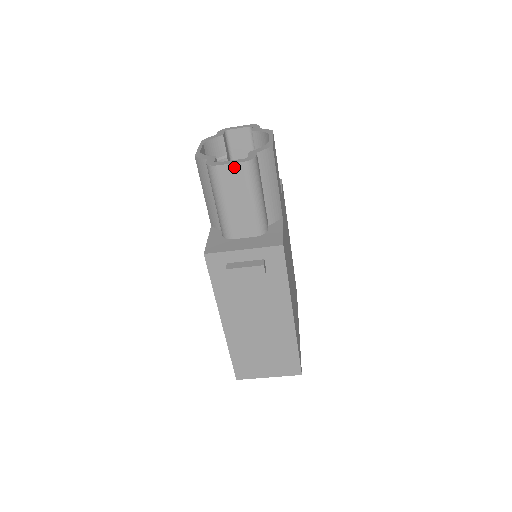
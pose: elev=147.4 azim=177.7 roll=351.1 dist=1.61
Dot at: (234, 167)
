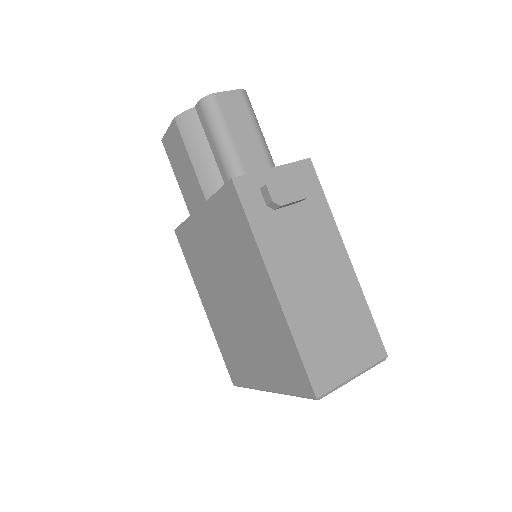
Dot at: (232, 95)
